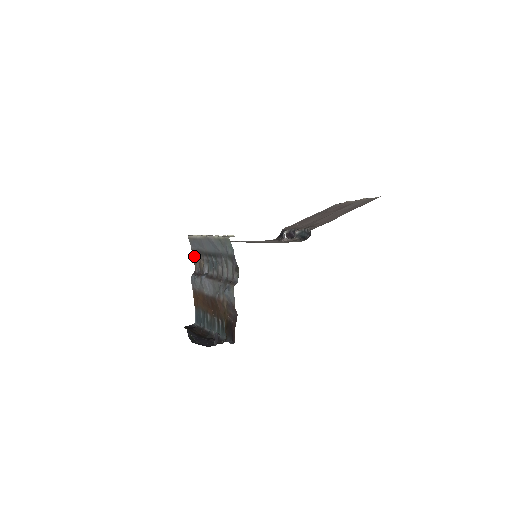
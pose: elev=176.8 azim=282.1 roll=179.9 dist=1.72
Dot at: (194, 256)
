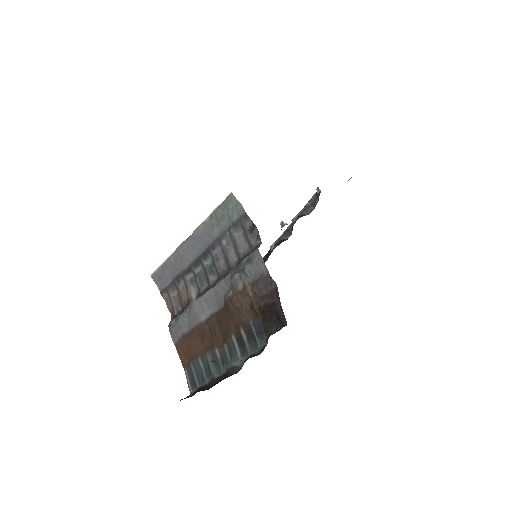
Dot at: (167, 296)
